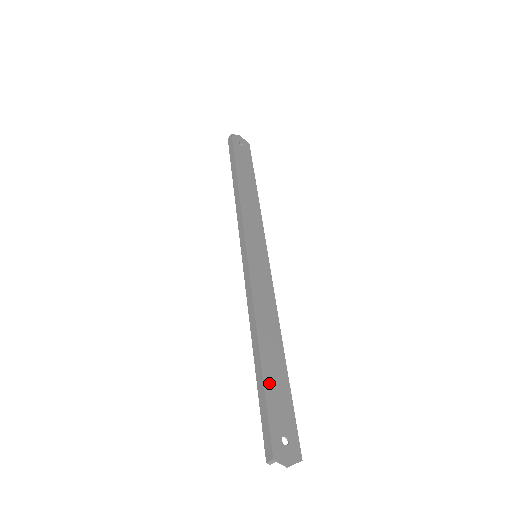
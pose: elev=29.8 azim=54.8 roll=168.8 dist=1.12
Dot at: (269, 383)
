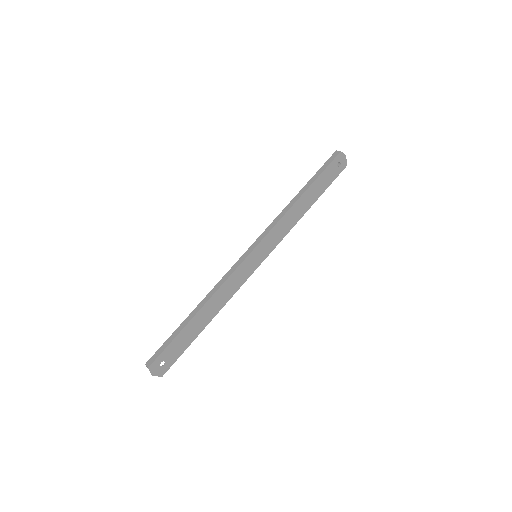
Dot at: (183, 333)
